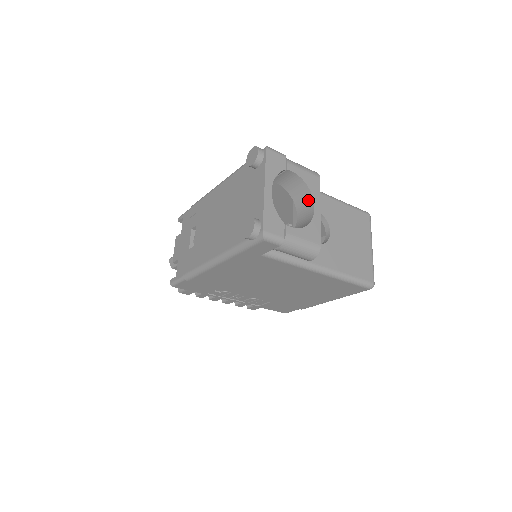
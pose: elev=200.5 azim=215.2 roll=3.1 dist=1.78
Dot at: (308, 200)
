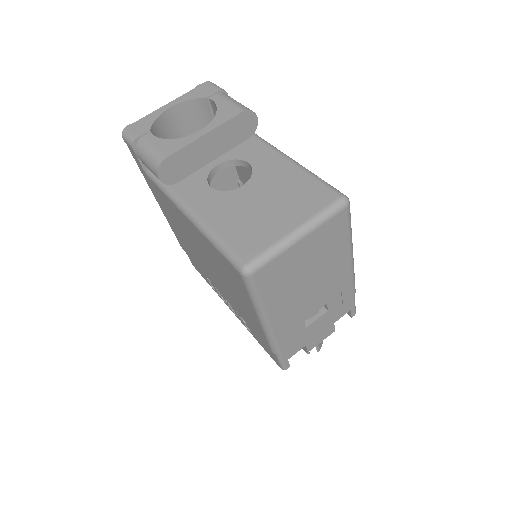
Dot at: occluded
